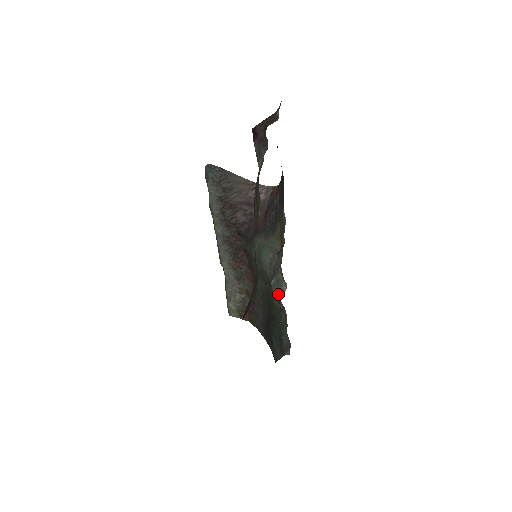
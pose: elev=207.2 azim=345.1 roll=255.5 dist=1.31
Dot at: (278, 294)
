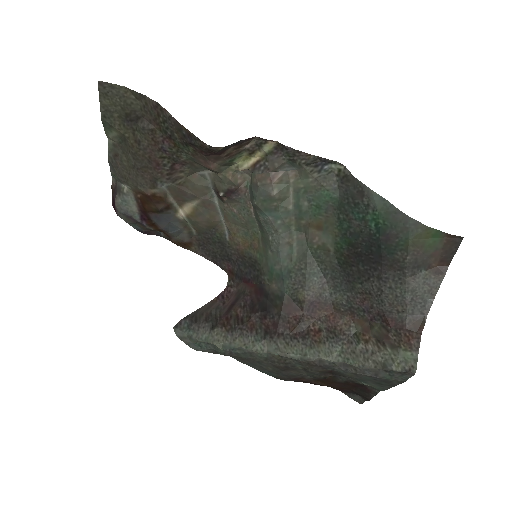
Dot at: (238, 168)
